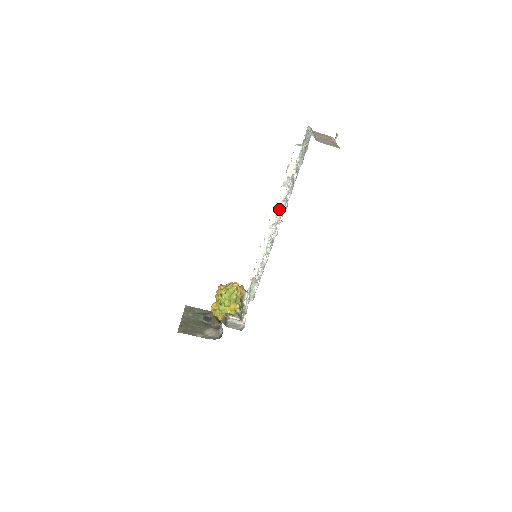
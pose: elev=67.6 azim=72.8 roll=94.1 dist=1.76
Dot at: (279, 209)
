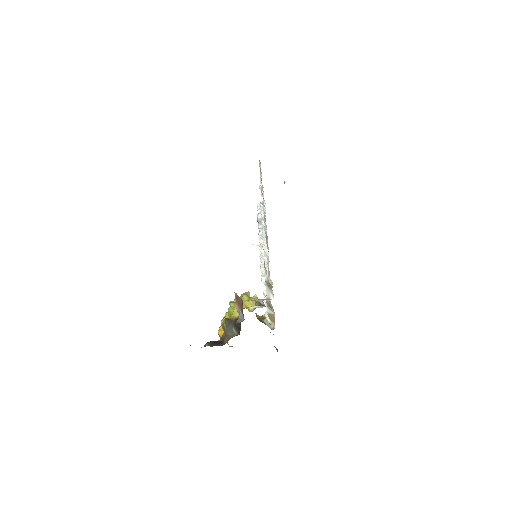
Dot at: occluded
